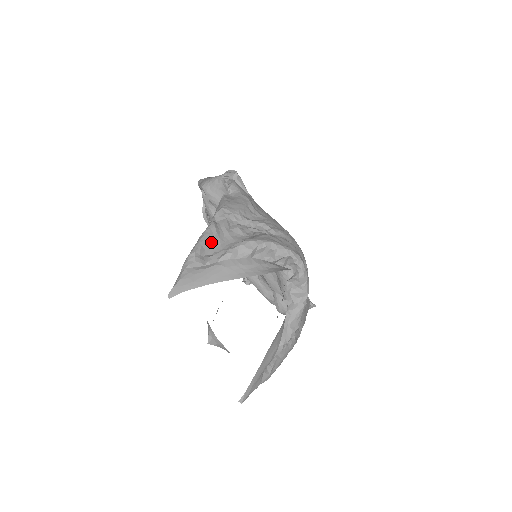
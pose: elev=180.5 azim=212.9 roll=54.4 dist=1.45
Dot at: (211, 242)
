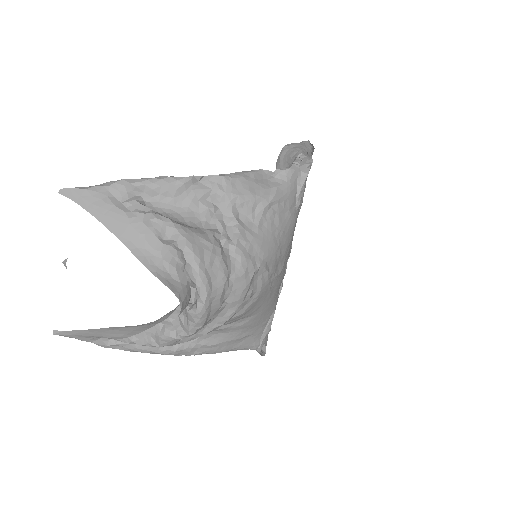
Dot at: (160, 191)
